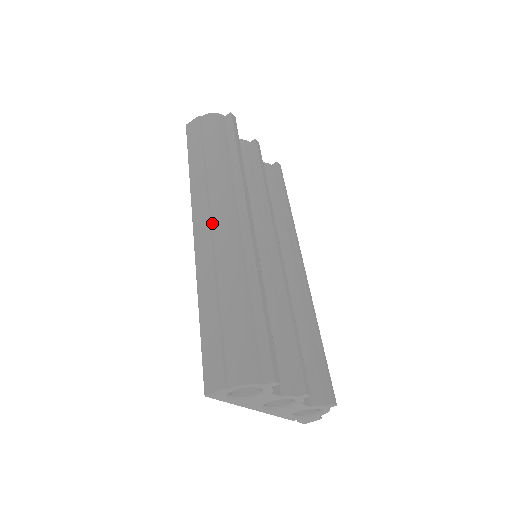
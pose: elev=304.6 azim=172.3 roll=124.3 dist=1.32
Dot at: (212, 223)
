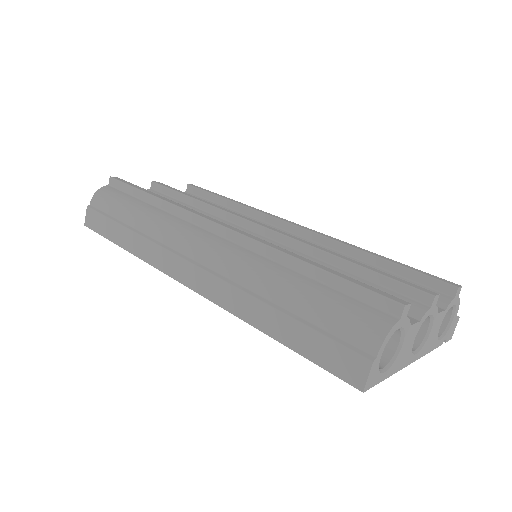
Dot at: (192, 260)
